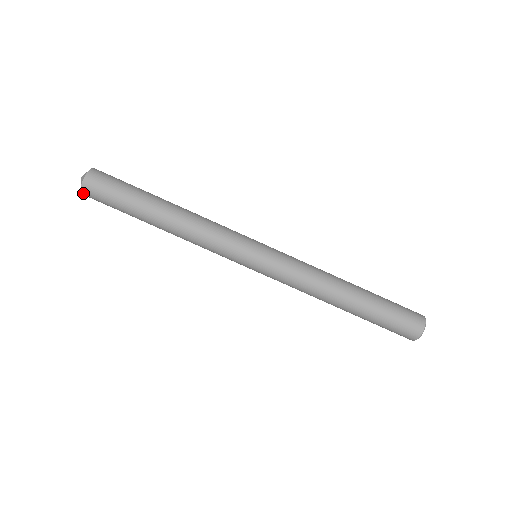
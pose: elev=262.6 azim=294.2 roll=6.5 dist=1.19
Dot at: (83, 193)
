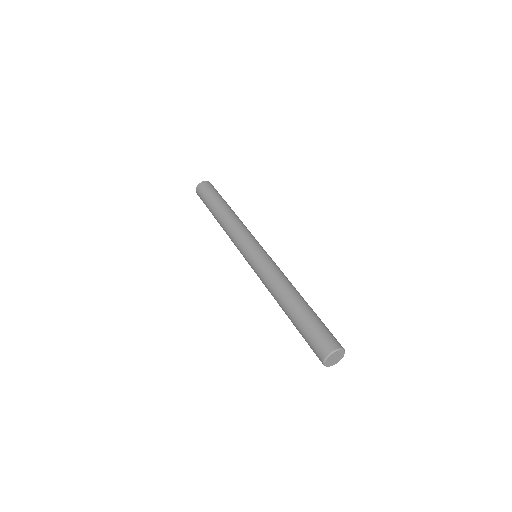
Dot at: (200, 184)
